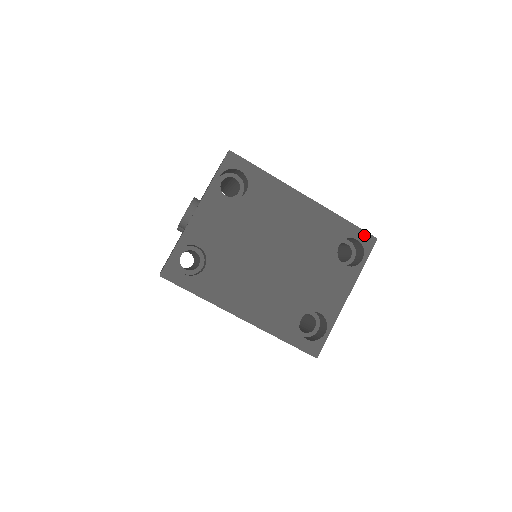
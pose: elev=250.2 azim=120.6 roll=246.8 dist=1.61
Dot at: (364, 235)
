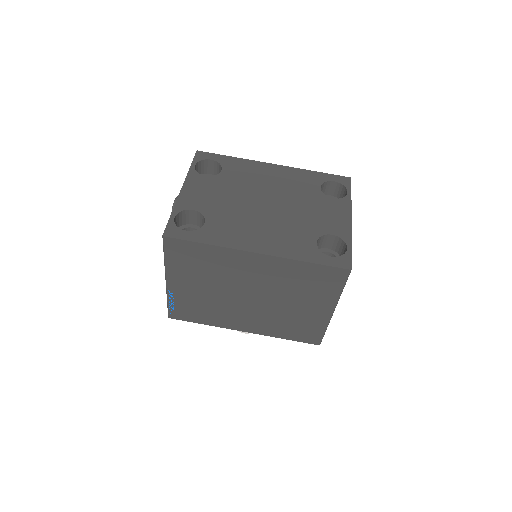
Dot at: (338, 178)
